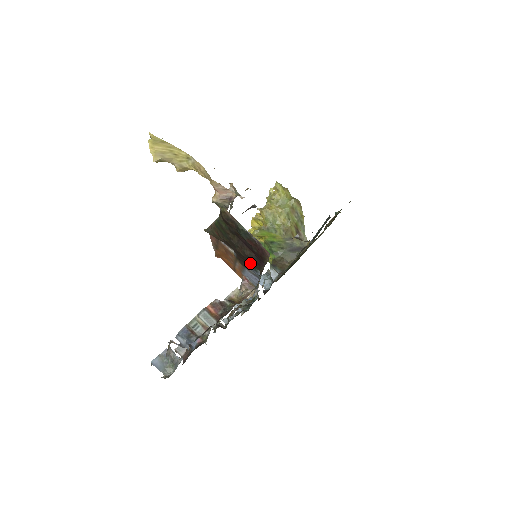
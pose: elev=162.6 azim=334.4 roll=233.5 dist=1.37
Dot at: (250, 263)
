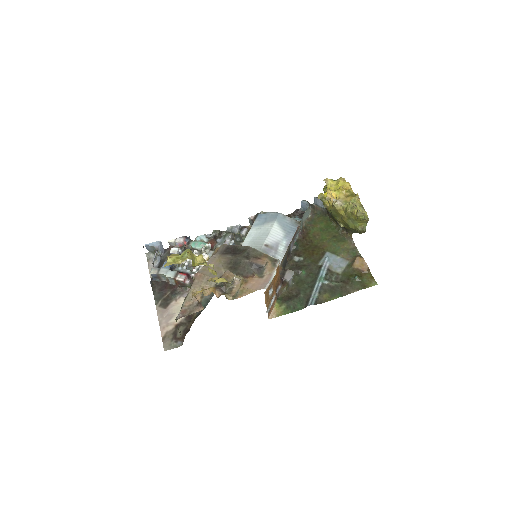
Dot at: occluded
